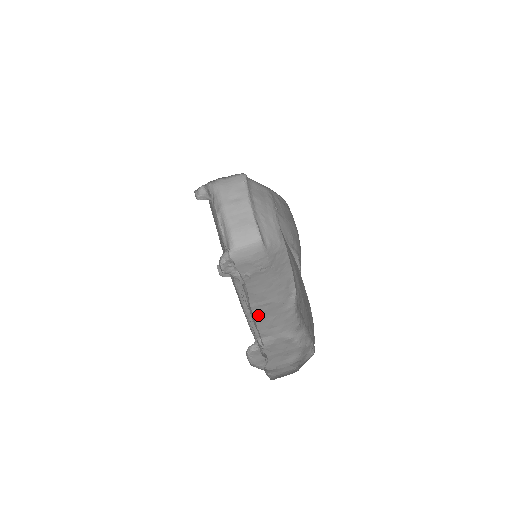
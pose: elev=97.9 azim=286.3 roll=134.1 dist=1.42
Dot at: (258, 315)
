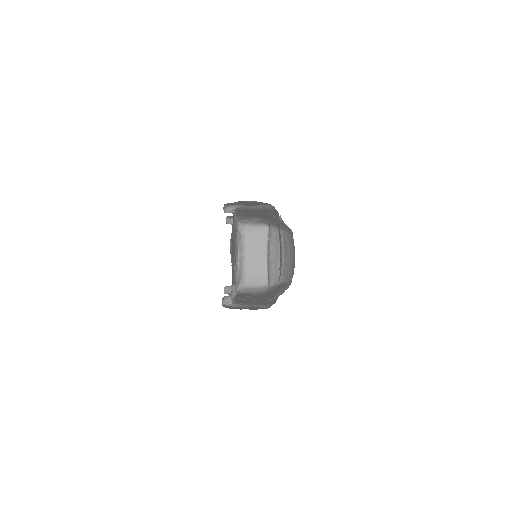
Dot at: (243, 301)
